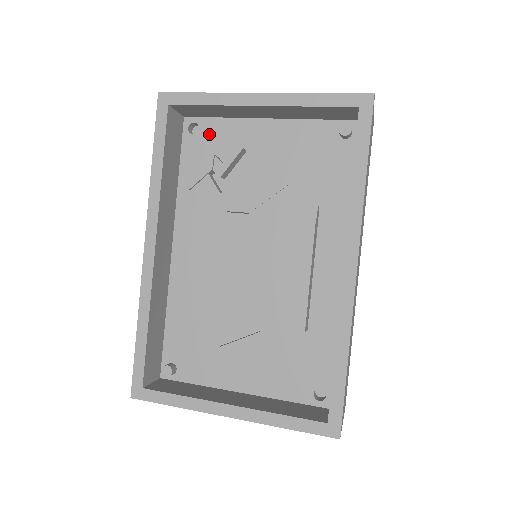
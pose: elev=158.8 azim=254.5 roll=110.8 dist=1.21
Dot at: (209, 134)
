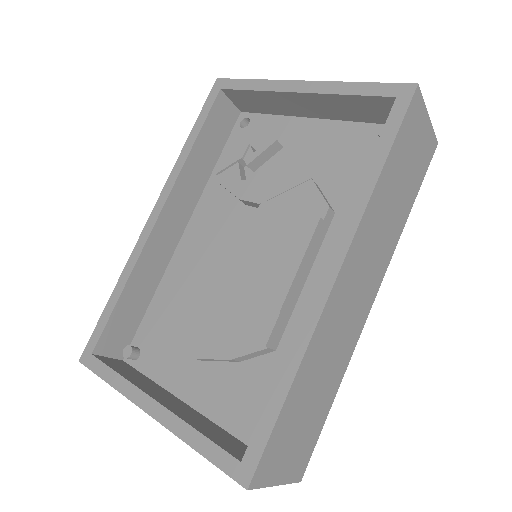
Dot at: (256, 129)
